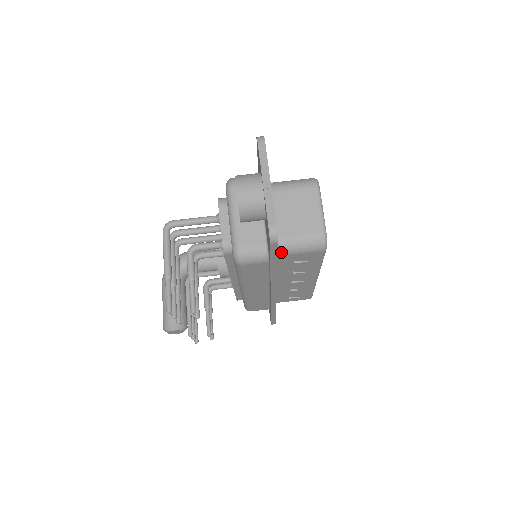
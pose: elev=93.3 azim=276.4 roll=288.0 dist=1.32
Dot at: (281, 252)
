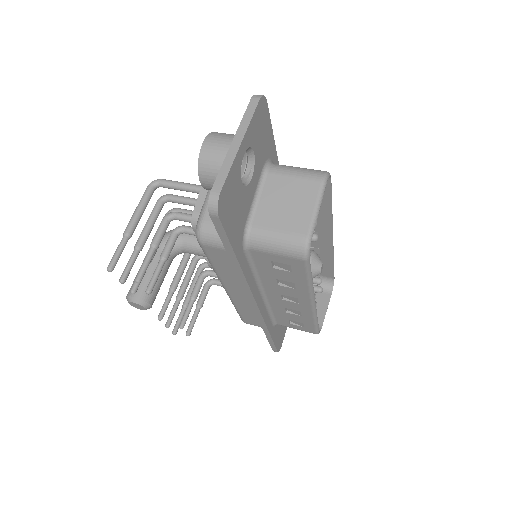
Dot at: (251, 244)
